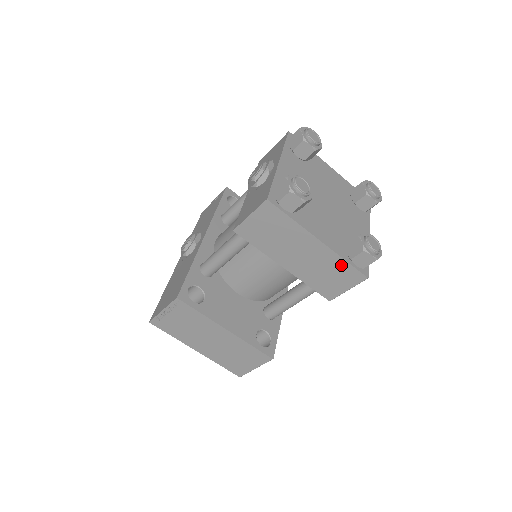
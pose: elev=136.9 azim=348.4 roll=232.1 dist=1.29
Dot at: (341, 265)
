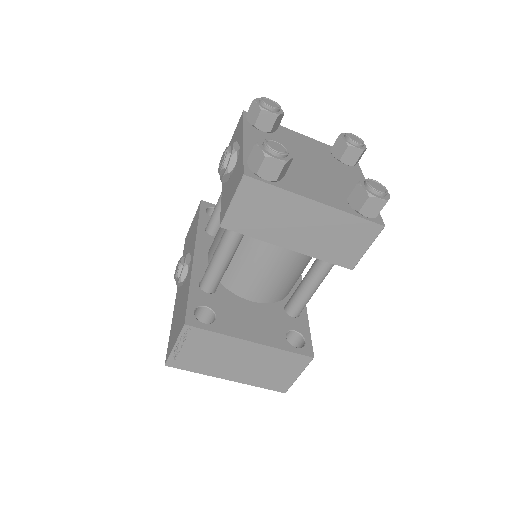
Dot at: (350, 222)
